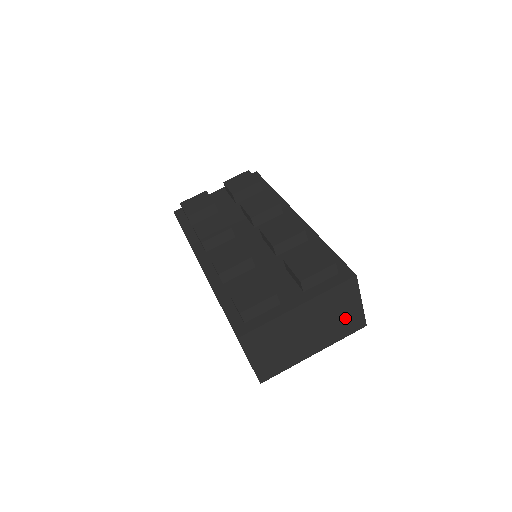
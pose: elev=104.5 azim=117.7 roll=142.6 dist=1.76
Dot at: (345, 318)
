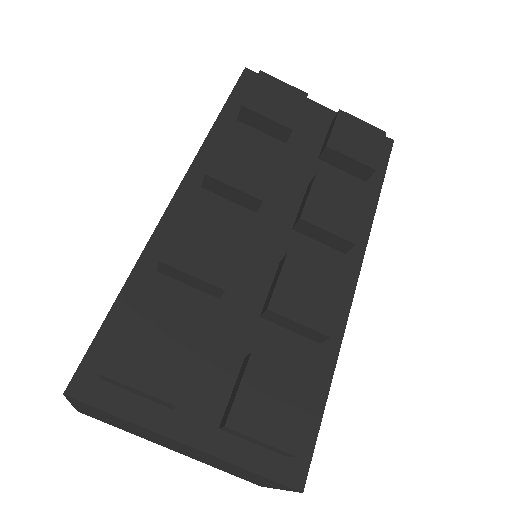
Dot at: (241, 474)
